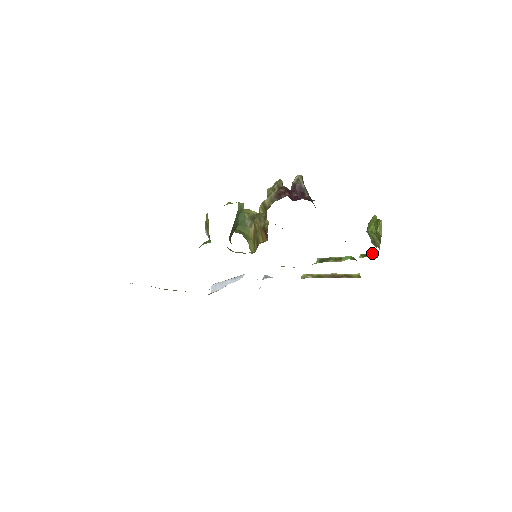
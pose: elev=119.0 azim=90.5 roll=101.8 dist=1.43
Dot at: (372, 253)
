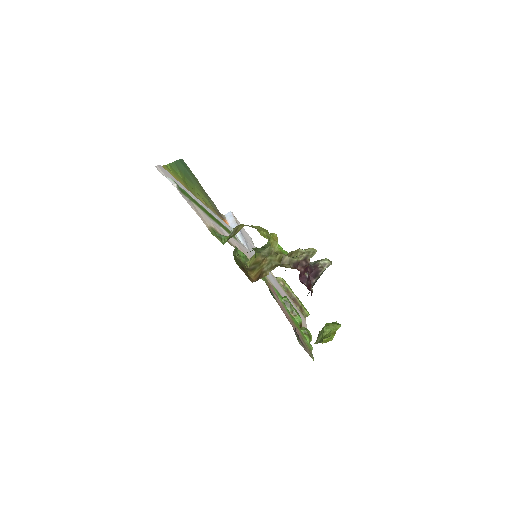
Dot at: (311, 336)
